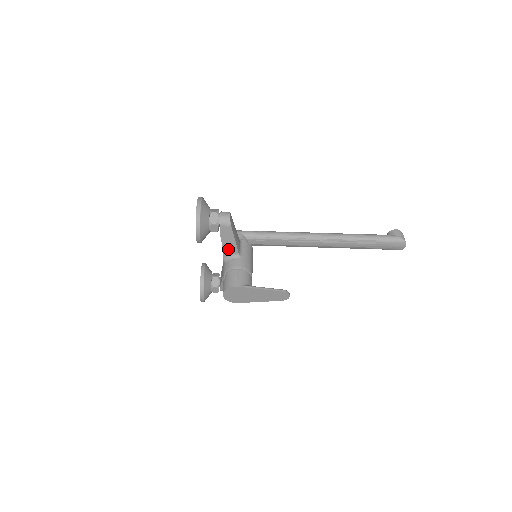
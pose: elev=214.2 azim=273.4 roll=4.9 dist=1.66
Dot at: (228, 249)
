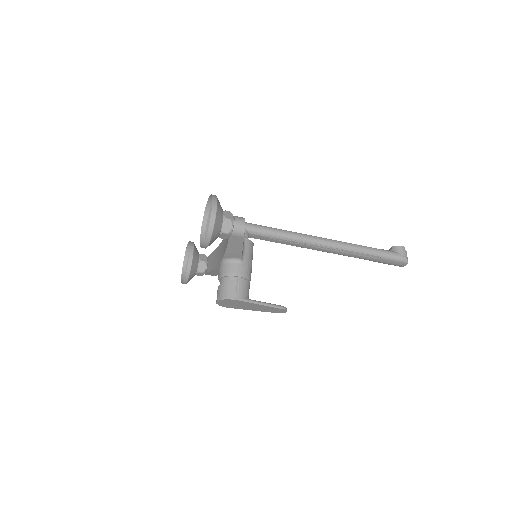
Dot at: (231, 253)
